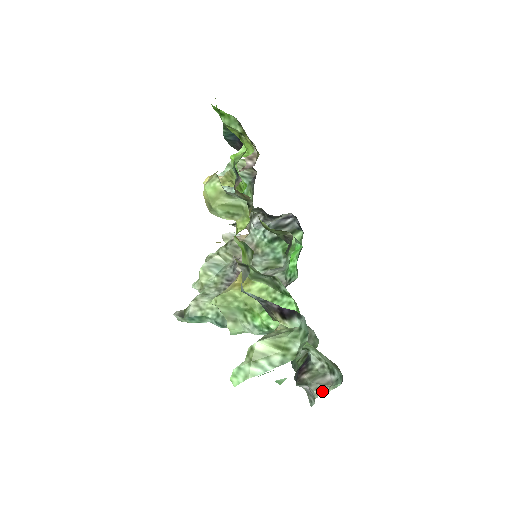
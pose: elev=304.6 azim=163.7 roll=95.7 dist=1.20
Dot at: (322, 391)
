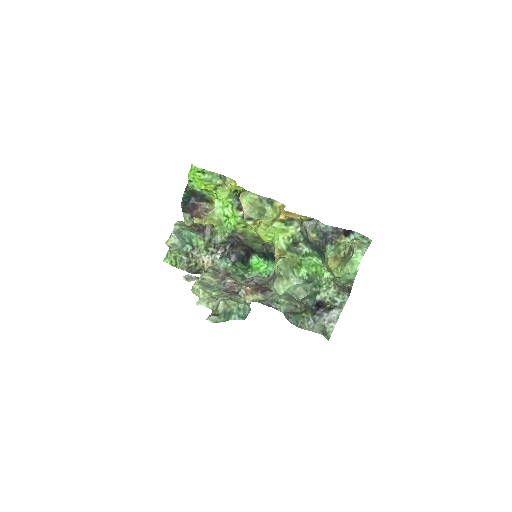
Dot at: (341, 308)
